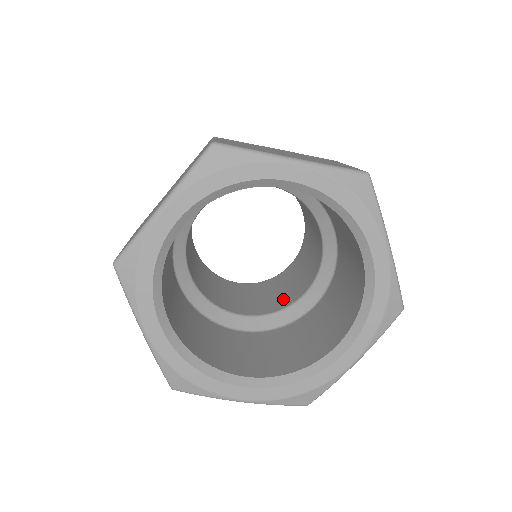
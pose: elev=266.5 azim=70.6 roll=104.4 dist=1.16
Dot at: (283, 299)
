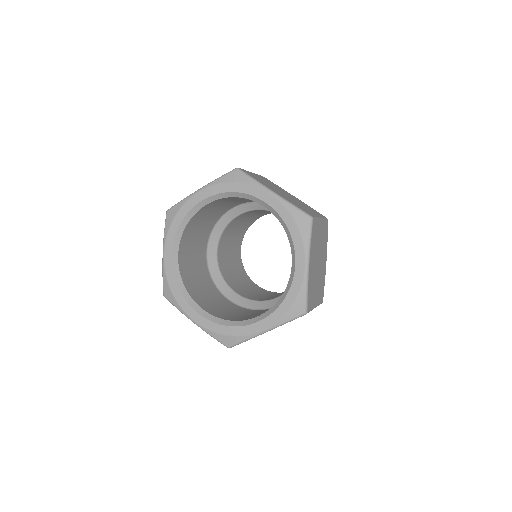
Dot at: occluded
